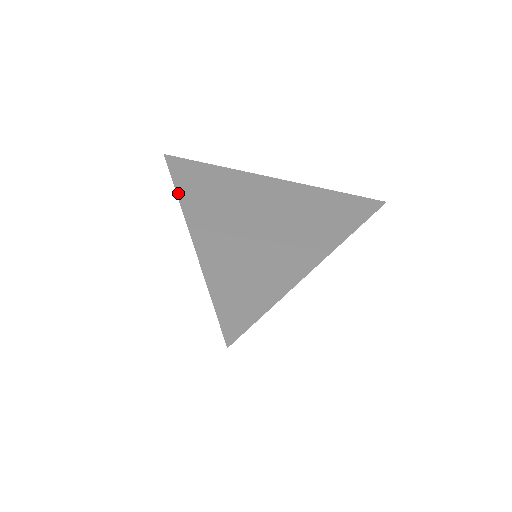
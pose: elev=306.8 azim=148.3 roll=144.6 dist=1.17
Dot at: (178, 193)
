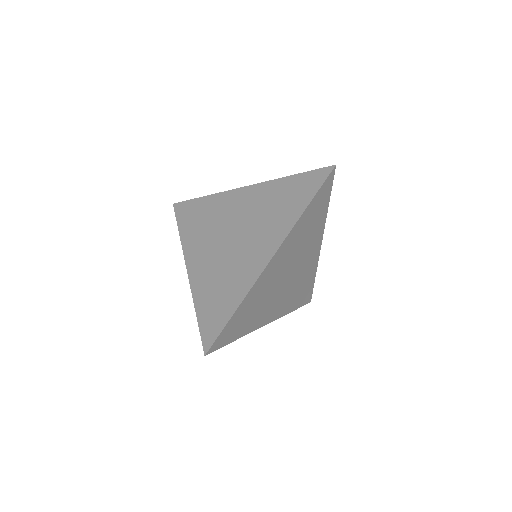
Dot at: (210, 196)
